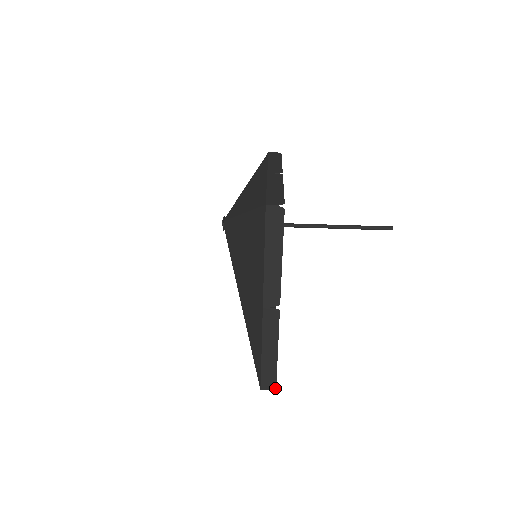
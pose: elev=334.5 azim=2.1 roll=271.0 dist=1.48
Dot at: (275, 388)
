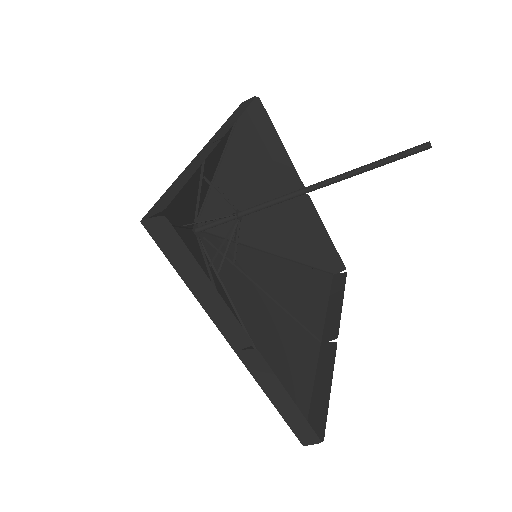
Dot at: (320, 441)
